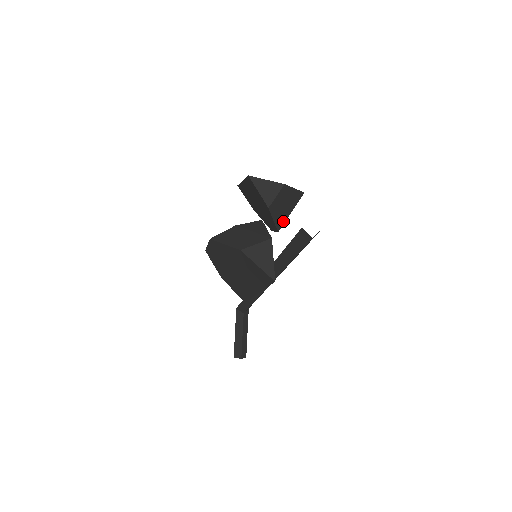
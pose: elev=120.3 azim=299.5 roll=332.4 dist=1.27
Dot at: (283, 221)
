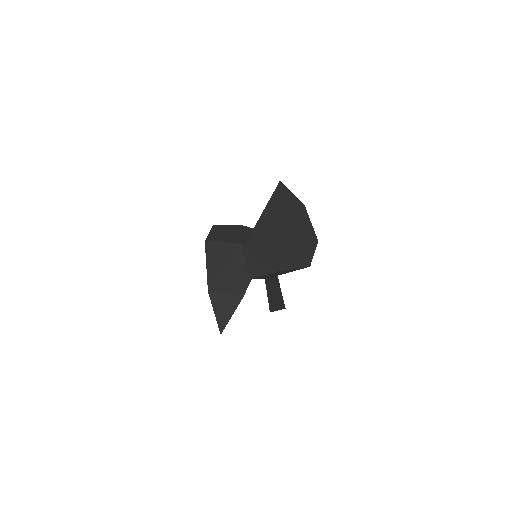
Dot at: (274, 276)
